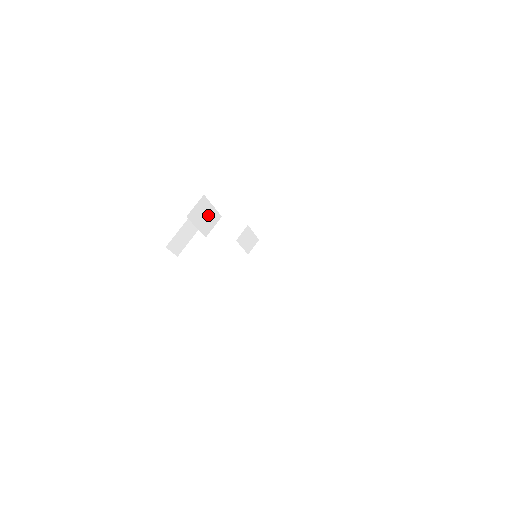
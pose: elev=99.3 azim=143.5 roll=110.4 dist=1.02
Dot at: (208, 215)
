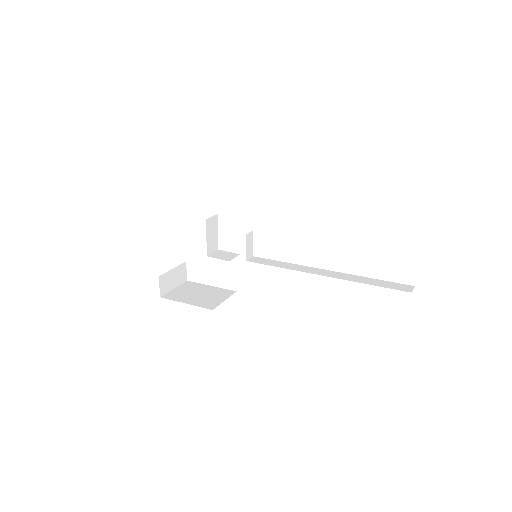
Dot at: (214, 236)
